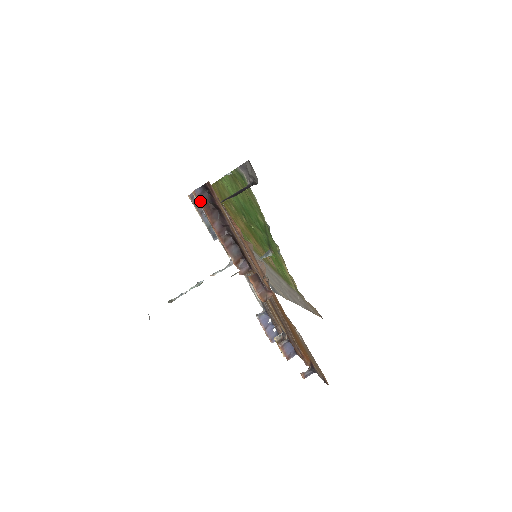
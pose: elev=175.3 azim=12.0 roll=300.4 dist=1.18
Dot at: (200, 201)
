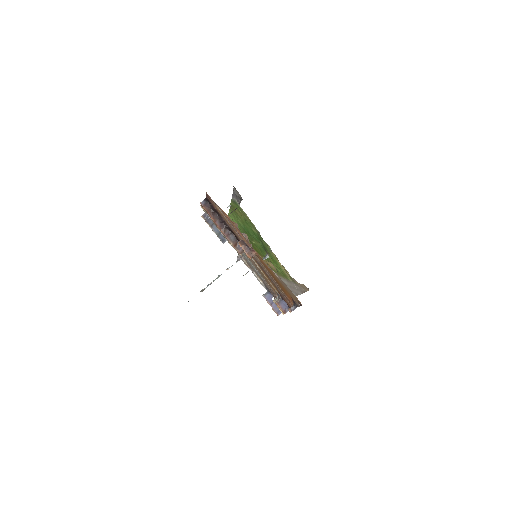
Dot at: (205, 209)
